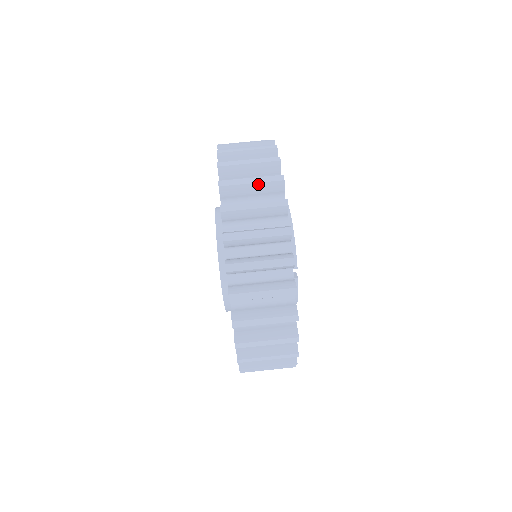
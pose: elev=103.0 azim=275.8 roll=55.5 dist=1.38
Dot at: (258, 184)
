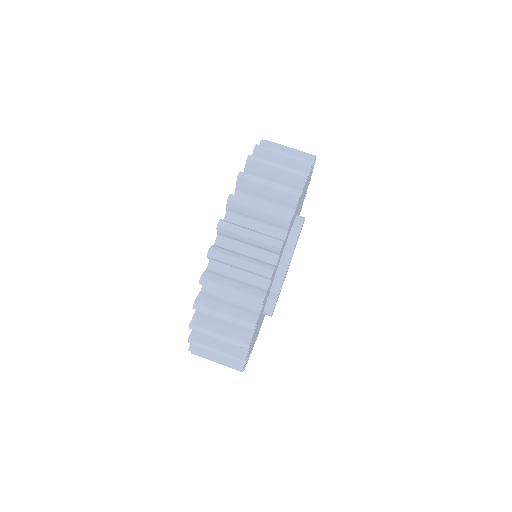
Dot at: (265, 213)
